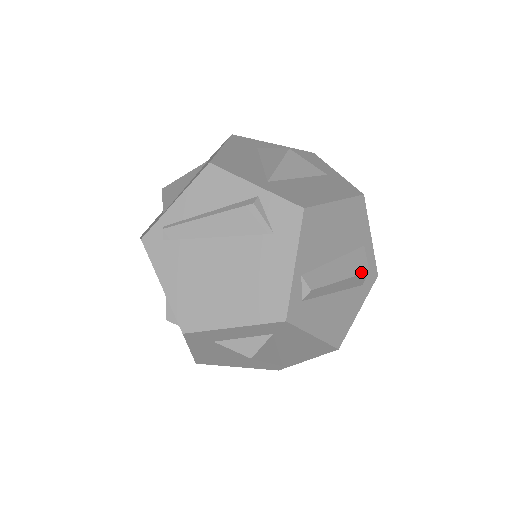
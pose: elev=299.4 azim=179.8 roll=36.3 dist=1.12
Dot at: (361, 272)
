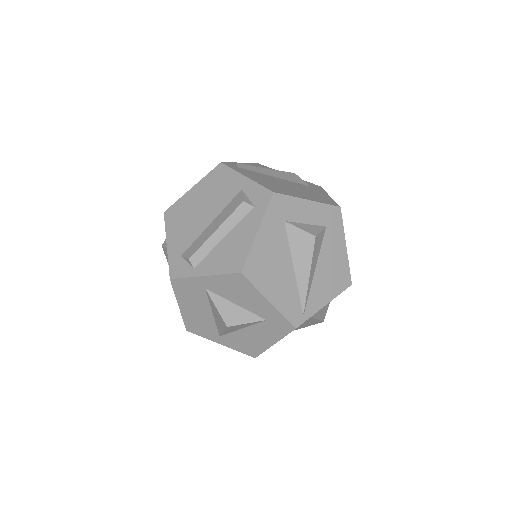
Dot at: occluded
